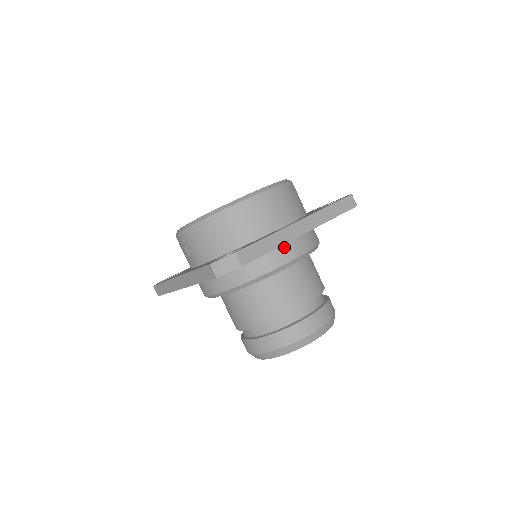
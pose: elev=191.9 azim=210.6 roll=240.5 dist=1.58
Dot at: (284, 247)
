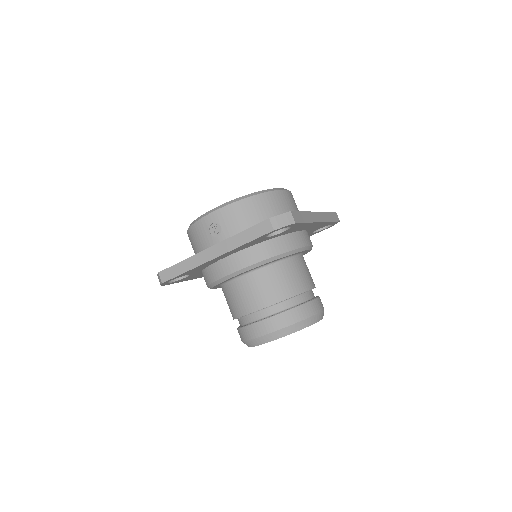
Dot at: (300, 234)
